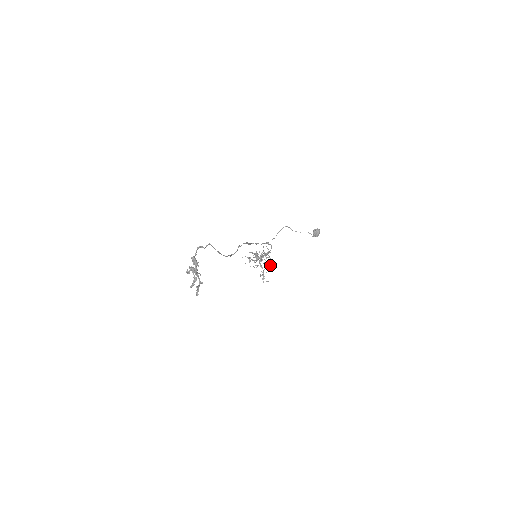
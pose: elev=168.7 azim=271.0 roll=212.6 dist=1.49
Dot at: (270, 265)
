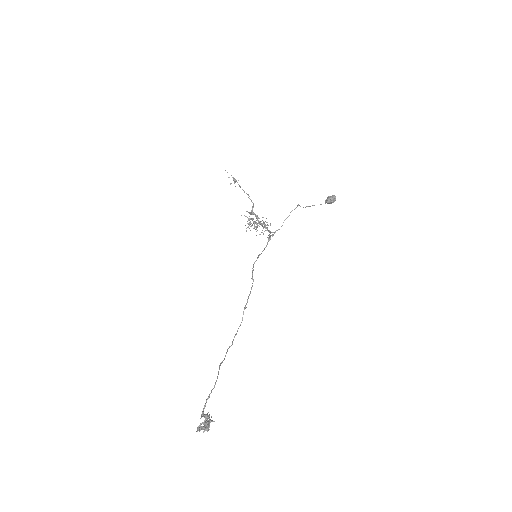
Dot at: occluded
